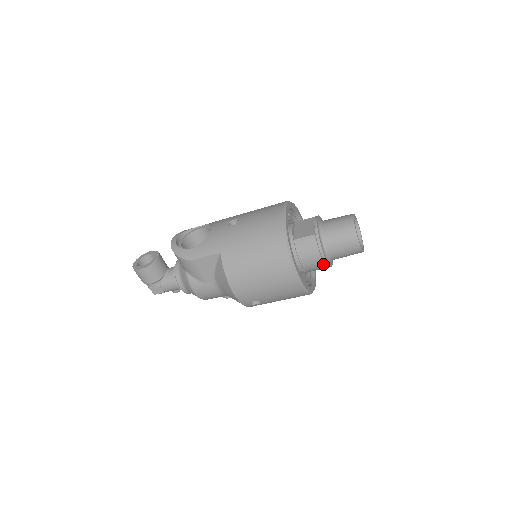
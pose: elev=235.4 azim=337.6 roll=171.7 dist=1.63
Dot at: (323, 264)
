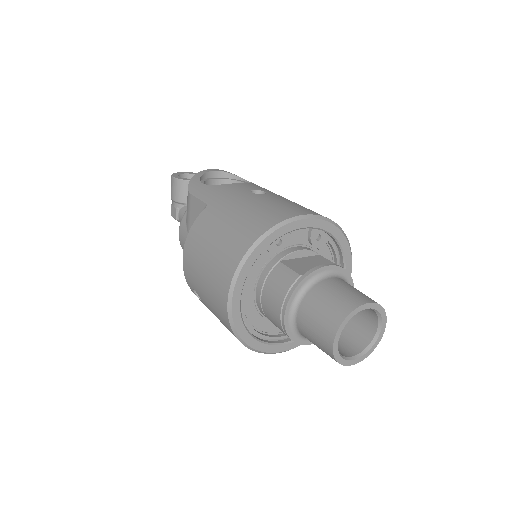
Dot at: (281, 323)
